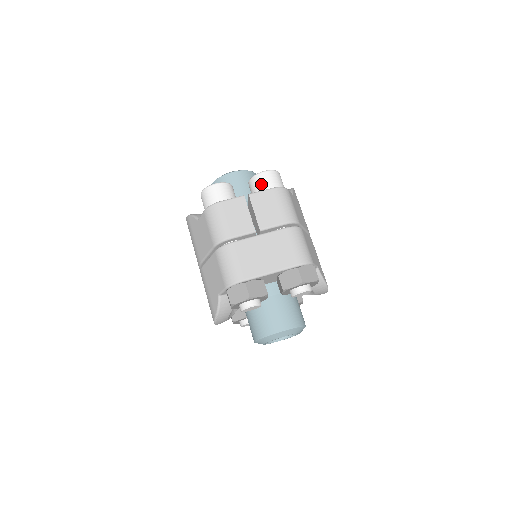
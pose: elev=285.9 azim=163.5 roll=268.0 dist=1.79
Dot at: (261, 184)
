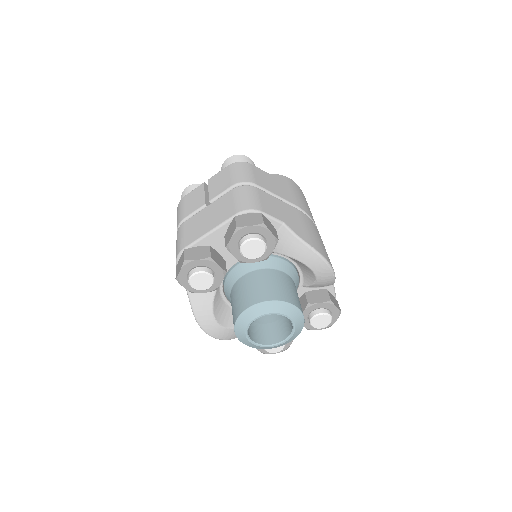
Dot at: occluded
